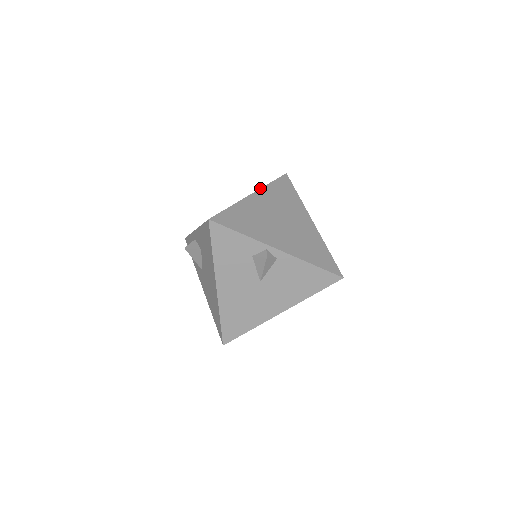
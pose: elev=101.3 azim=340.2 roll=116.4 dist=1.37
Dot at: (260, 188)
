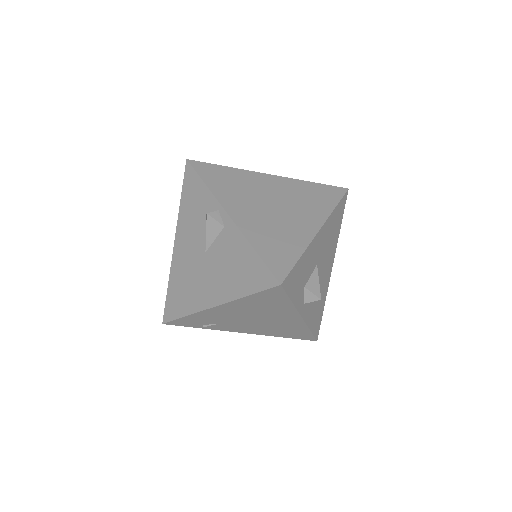
Dot at: occluded
